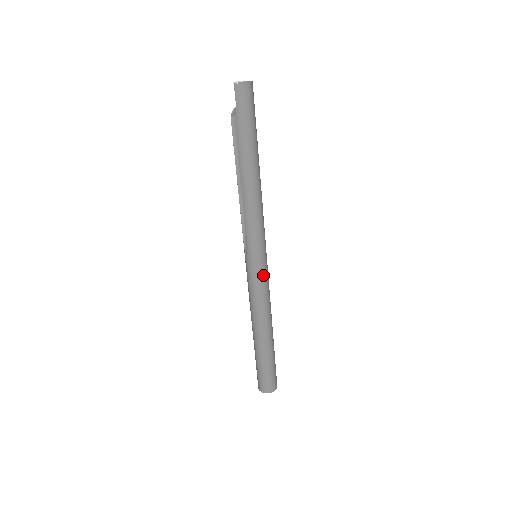
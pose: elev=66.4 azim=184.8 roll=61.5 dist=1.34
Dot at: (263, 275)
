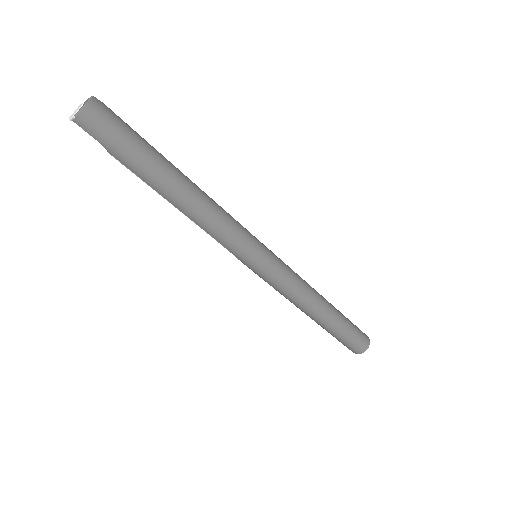
Dot at: (276, 271)
